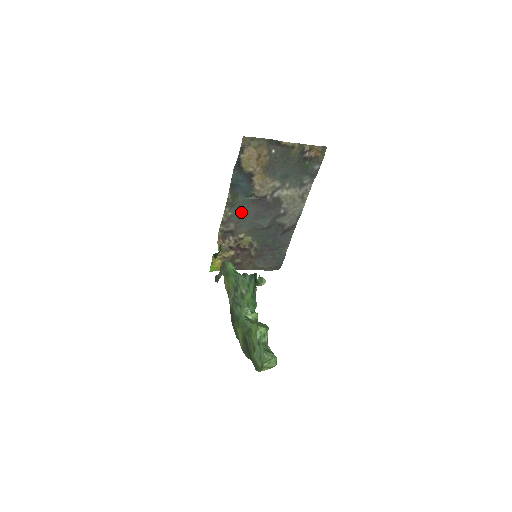
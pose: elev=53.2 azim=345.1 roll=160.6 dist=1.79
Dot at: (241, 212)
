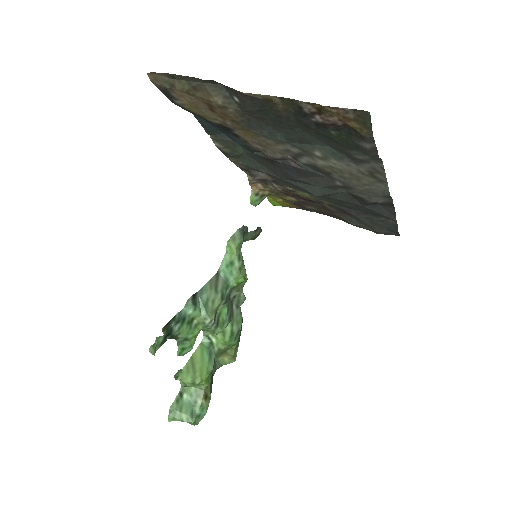
Dot at: (260, 165)
